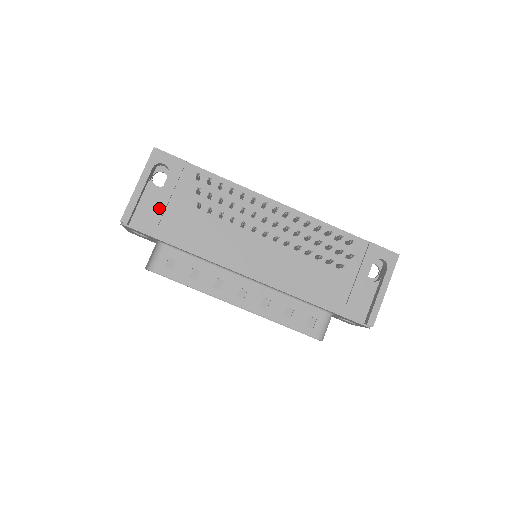
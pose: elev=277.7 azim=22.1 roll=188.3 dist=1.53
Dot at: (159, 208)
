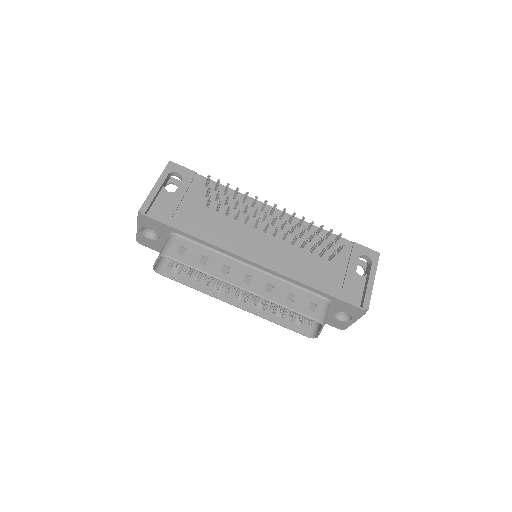
Dot at: (173, 204)
